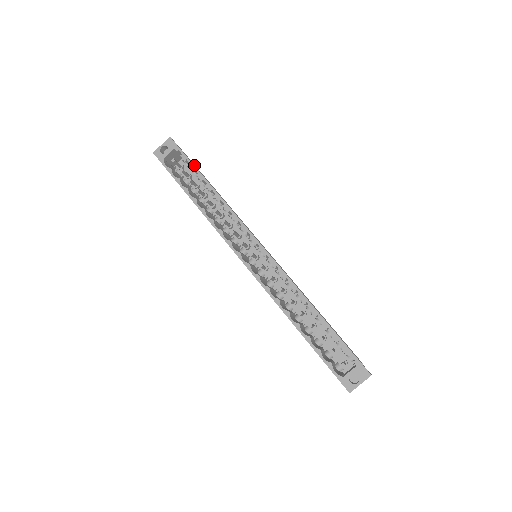
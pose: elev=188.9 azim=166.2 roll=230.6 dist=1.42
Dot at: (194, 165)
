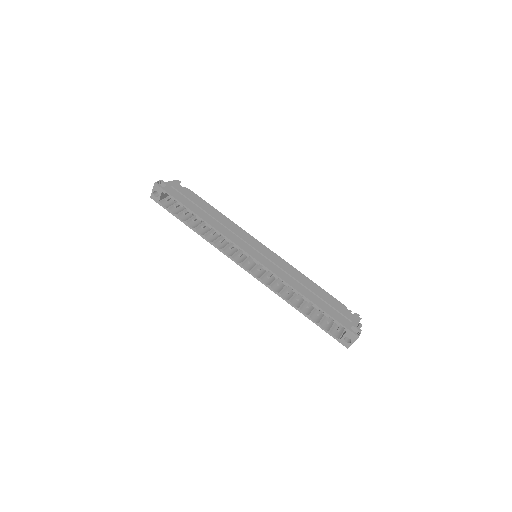
Dot at: (181, 202)
